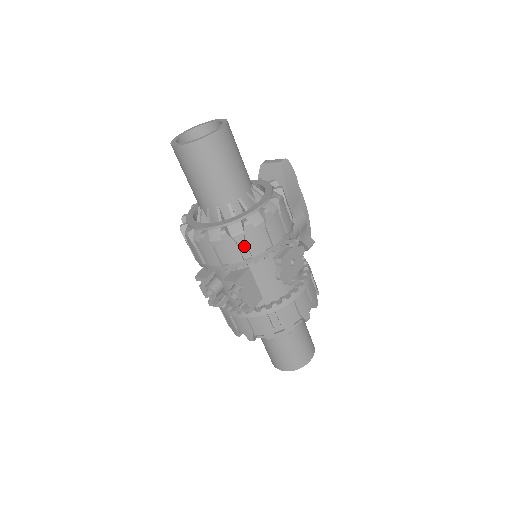
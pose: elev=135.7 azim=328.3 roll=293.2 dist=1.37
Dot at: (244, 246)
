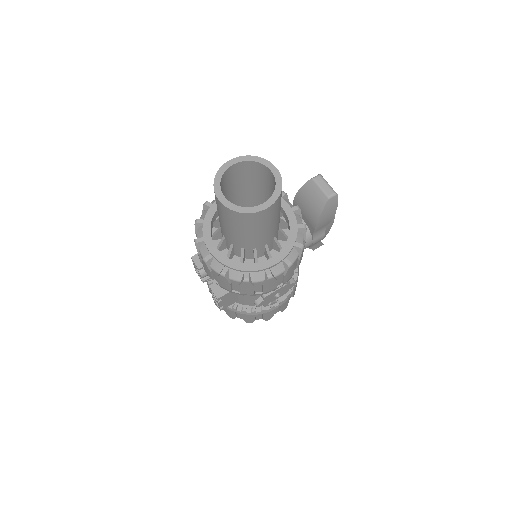
Dot at: (237, 286)
